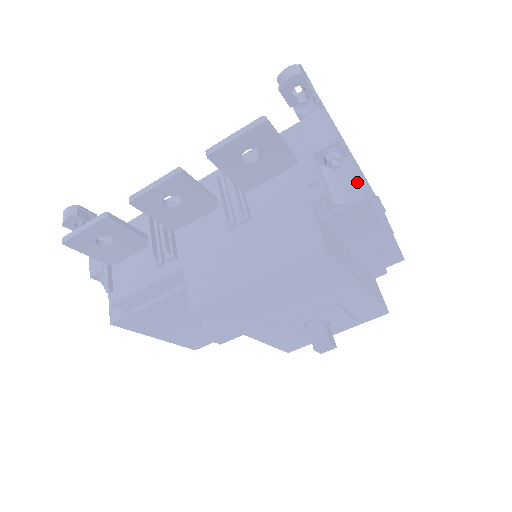
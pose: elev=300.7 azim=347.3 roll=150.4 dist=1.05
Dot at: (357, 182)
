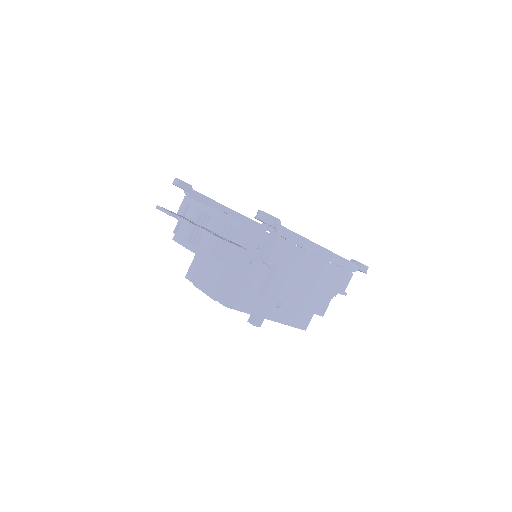
Dot at: (268, 285)
